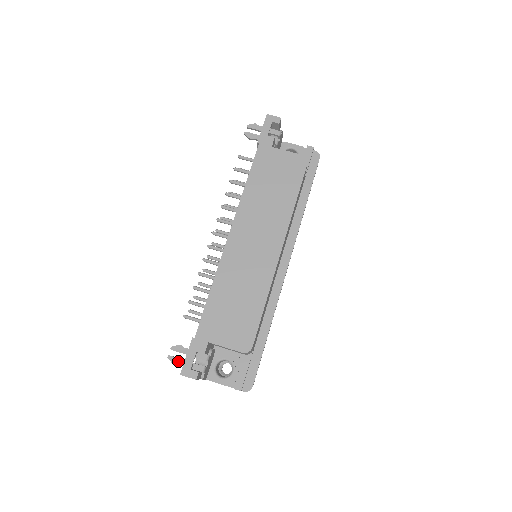
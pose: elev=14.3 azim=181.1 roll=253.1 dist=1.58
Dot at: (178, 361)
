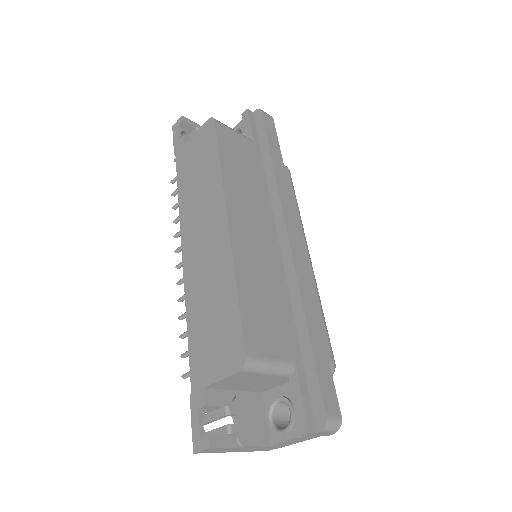
Dot at: occluded
